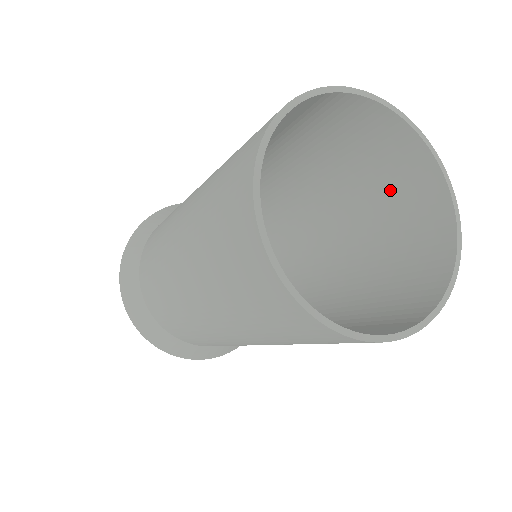
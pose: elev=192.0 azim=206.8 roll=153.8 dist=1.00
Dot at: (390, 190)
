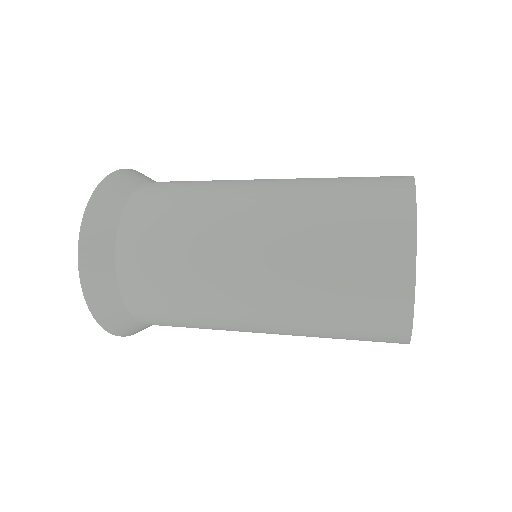
Dot at: occluded
